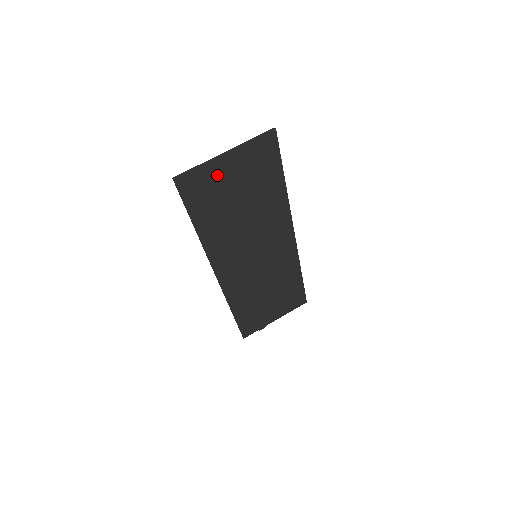
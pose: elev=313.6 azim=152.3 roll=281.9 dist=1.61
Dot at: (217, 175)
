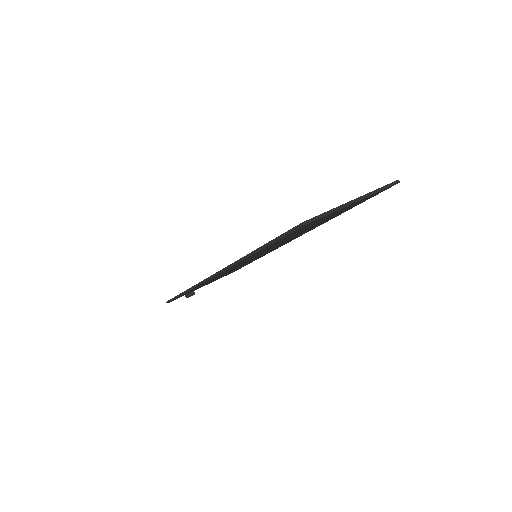
Dot at: (328, 216)
